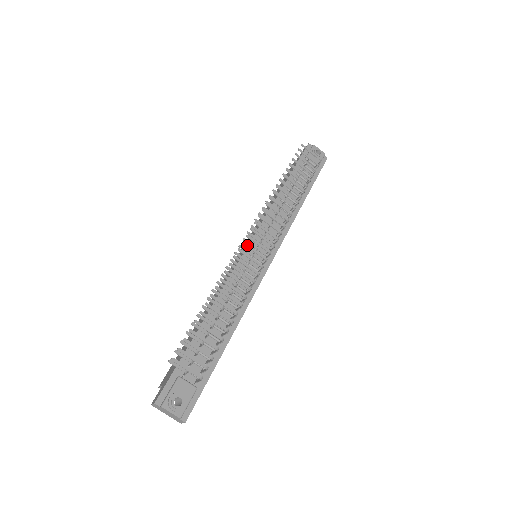
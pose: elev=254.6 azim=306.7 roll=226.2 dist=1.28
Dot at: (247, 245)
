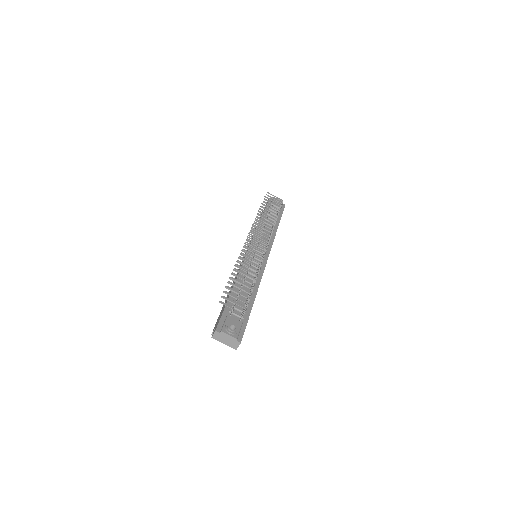
Dot at: (250, 240)
